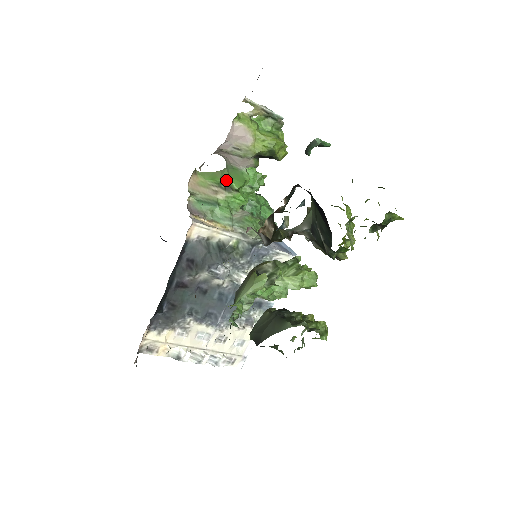
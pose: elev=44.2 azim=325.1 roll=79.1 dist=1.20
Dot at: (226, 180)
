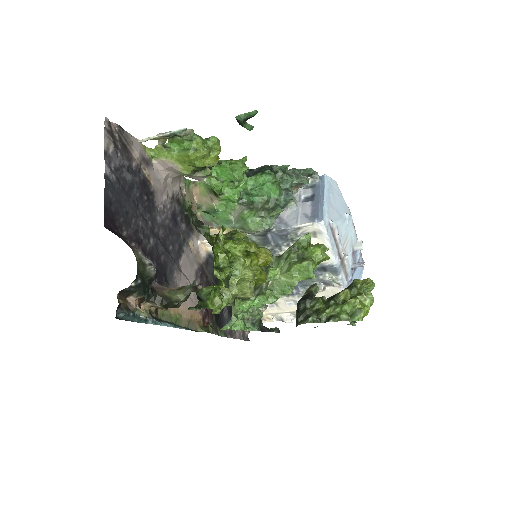
Dot at: occluded
